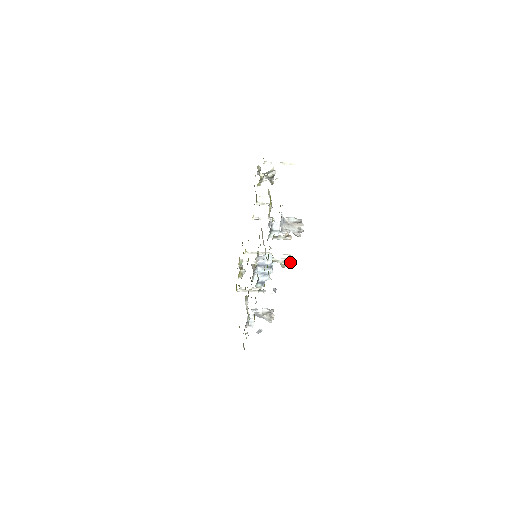
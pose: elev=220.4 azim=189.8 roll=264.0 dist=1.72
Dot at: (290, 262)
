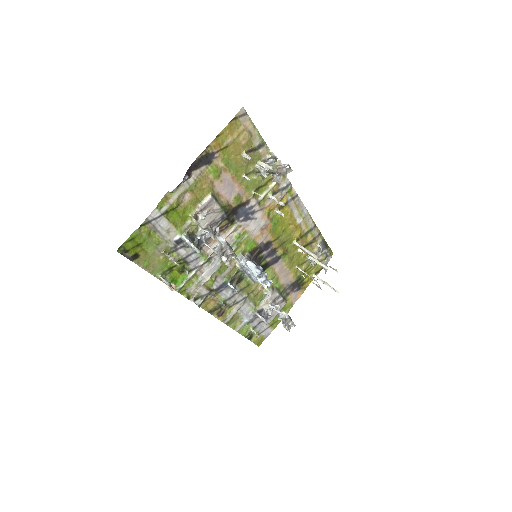
Dot at: (172, 289)
